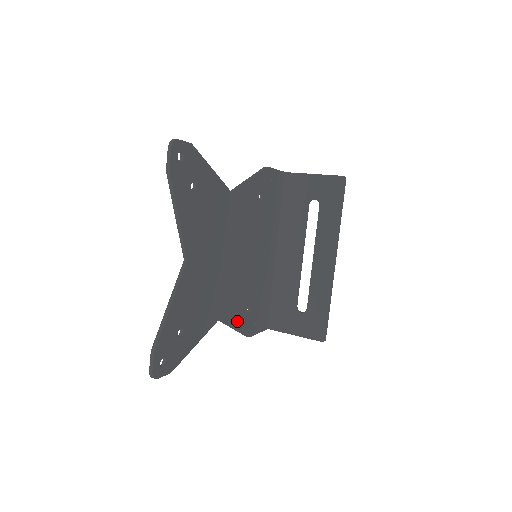
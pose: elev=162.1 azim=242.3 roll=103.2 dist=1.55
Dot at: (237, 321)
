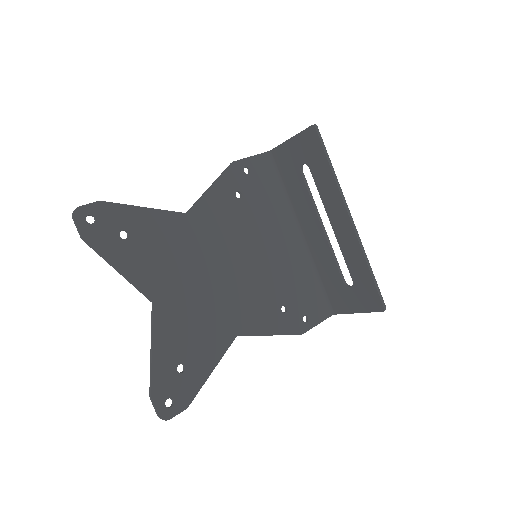
Dot at: (270, 326)
